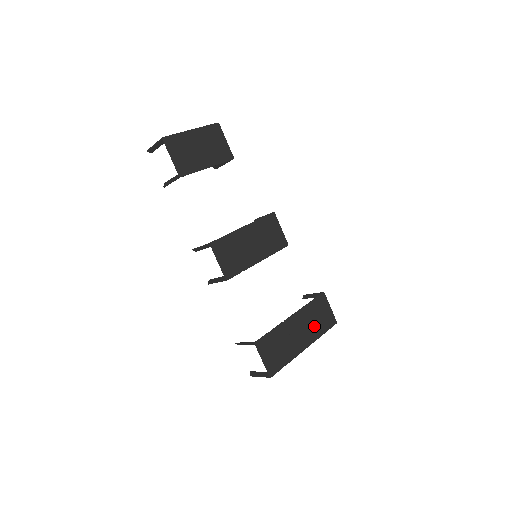
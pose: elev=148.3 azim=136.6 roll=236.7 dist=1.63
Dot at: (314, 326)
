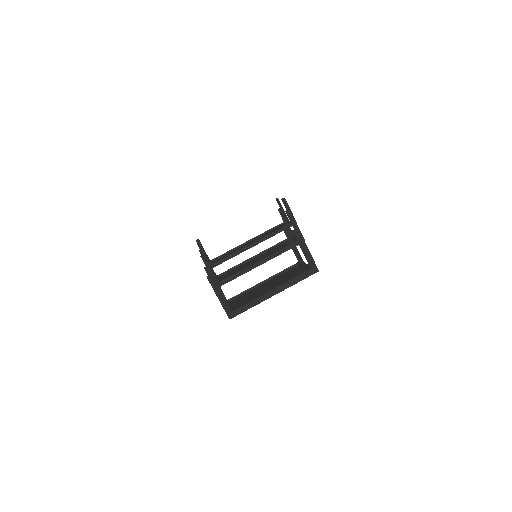
Dot at: occluded
